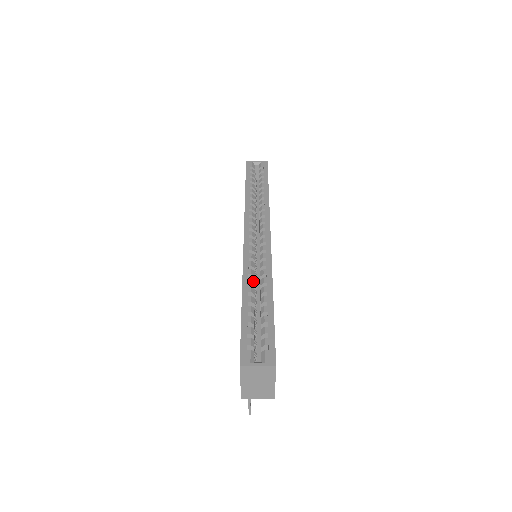
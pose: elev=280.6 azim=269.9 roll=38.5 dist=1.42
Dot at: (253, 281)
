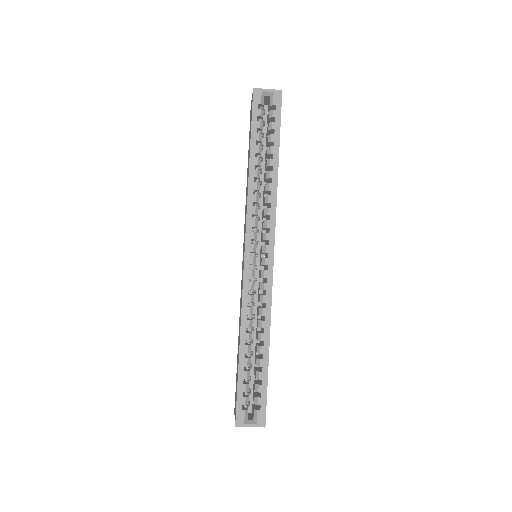
Dot at: (251, 323)
